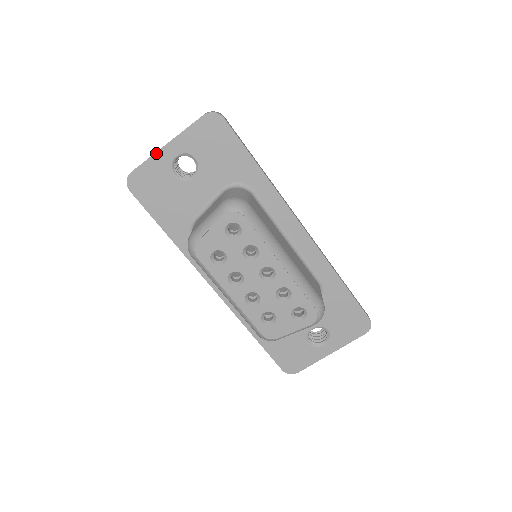
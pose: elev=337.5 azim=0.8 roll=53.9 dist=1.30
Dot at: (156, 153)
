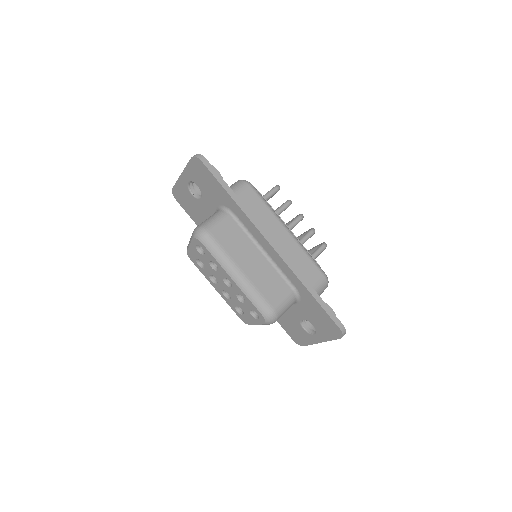
Dot at: (178, 179)
